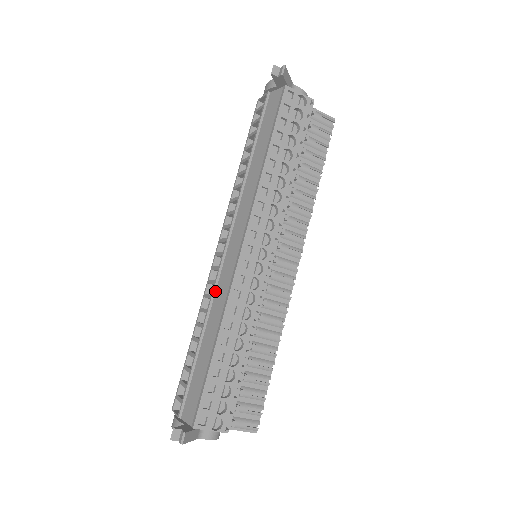
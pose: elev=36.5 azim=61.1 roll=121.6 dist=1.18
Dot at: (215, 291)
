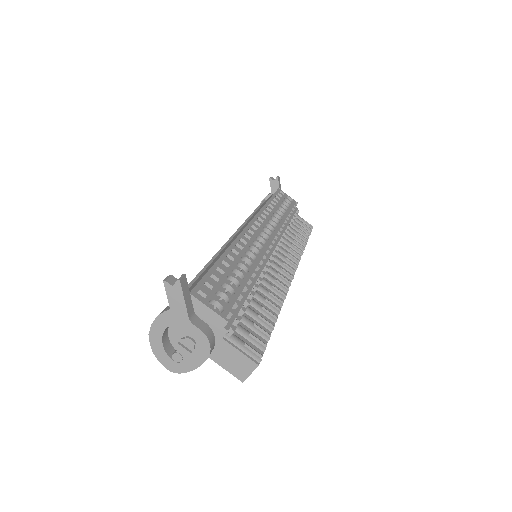
Dot at: (219, 253)
